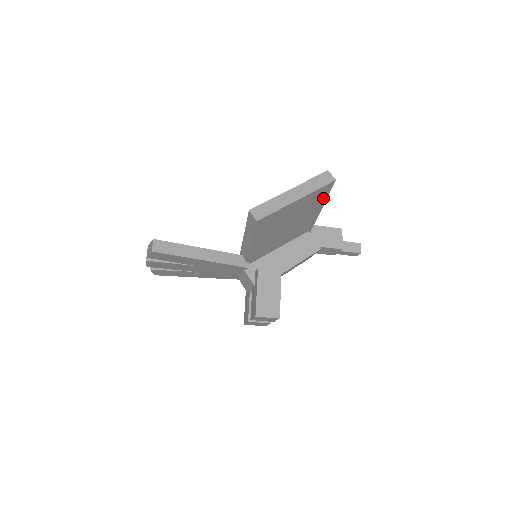
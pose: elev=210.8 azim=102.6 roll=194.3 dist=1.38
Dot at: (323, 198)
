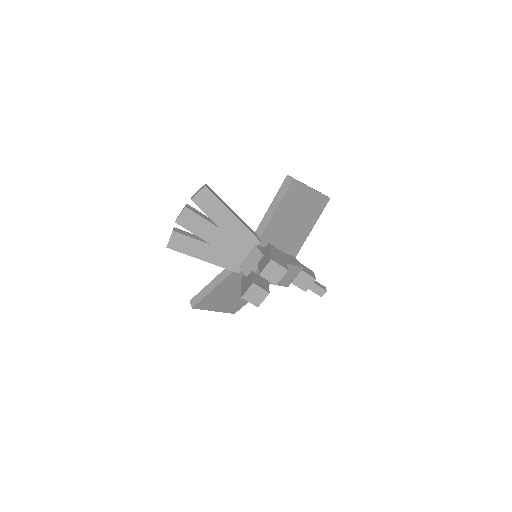
Dot at: (318, 214)
